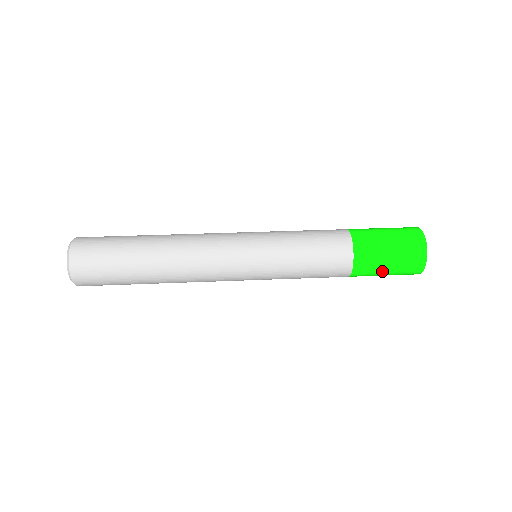
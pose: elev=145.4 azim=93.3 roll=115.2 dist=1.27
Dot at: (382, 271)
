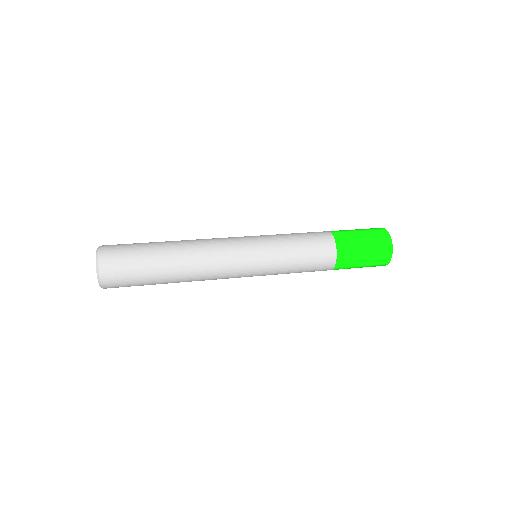
Dot at: (359, 262)
